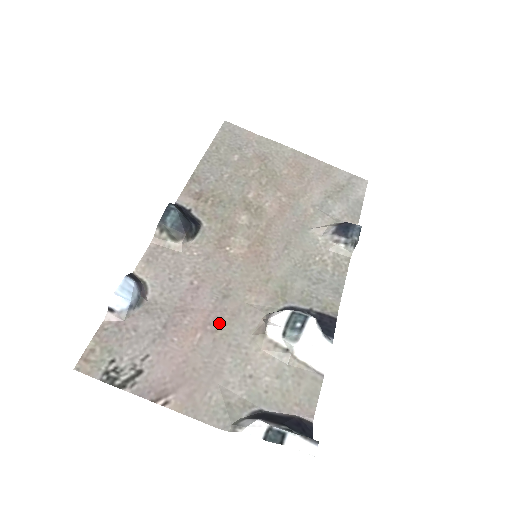
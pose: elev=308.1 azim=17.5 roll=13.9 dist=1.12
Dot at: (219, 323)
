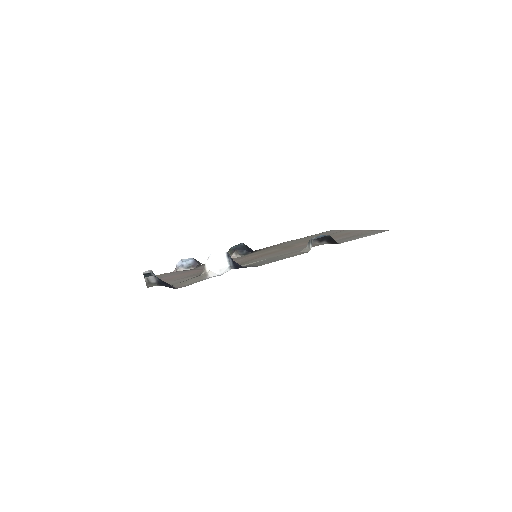
Dot at: occluded
